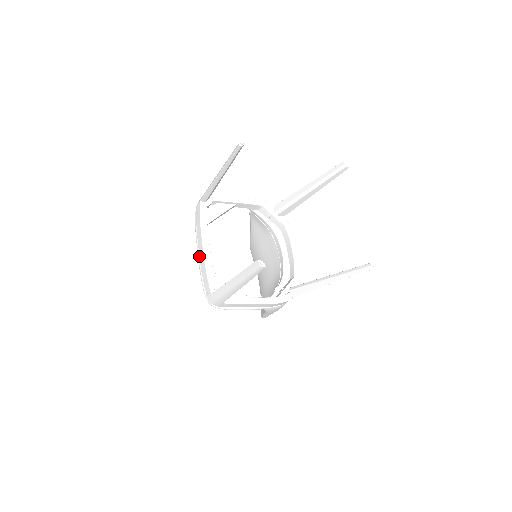
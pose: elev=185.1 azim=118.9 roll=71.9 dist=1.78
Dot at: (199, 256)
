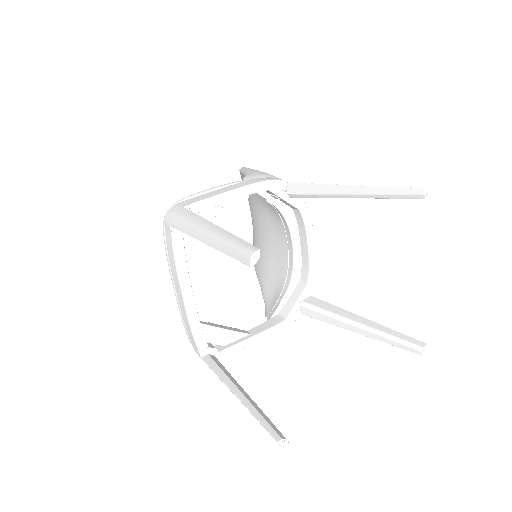
Dot at: (178, 301)
